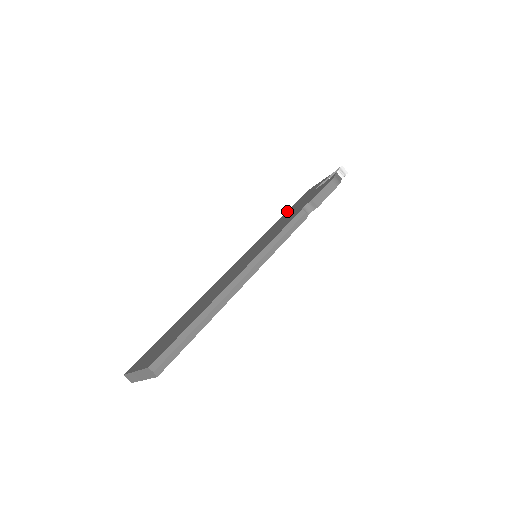
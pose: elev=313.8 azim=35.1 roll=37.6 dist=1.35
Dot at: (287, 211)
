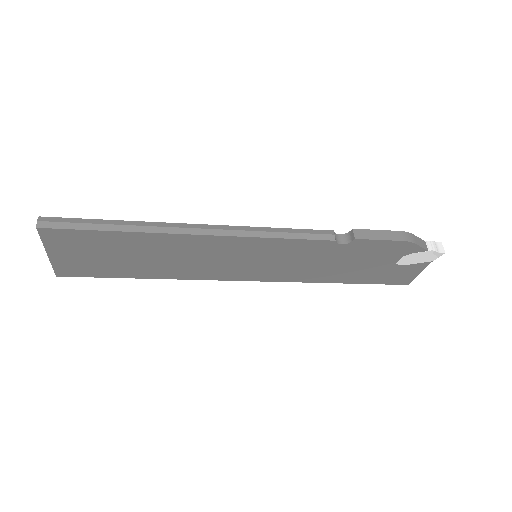
Dot at: occluded
